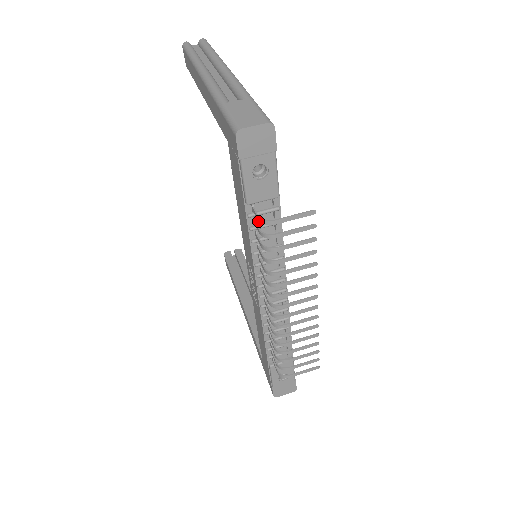
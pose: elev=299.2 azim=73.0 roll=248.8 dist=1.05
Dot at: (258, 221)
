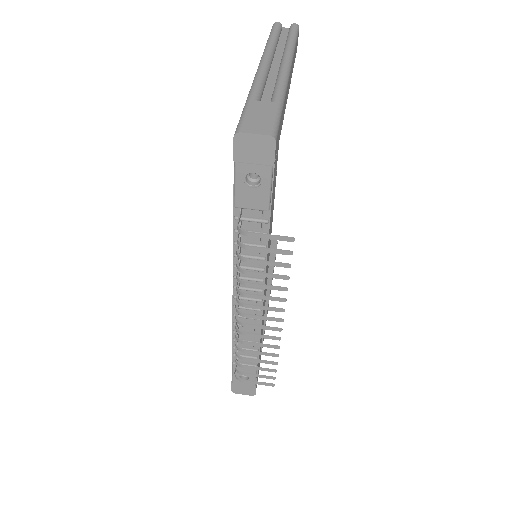
Dot at: (245, 226)
